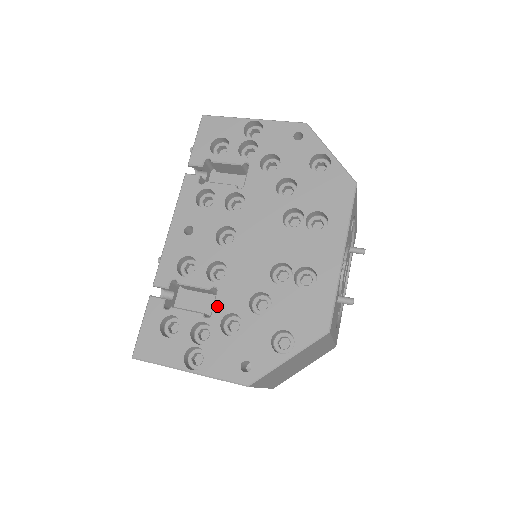
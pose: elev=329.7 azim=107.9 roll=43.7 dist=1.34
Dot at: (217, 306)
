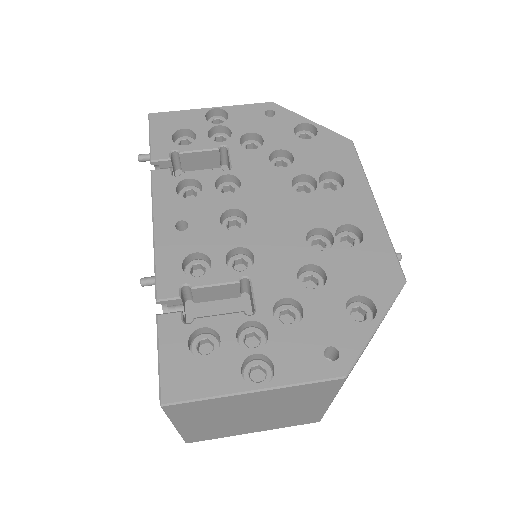
Dot at: (259, 297)
